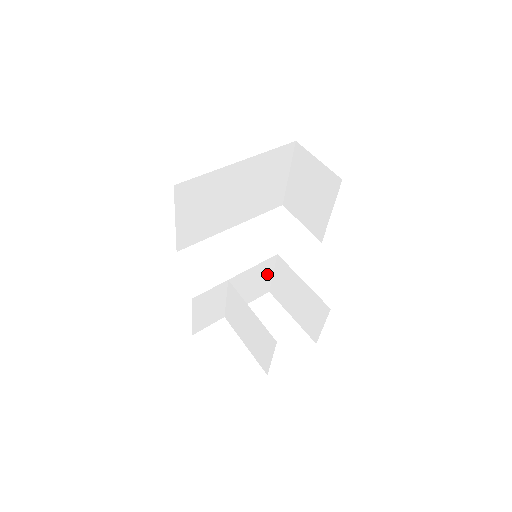
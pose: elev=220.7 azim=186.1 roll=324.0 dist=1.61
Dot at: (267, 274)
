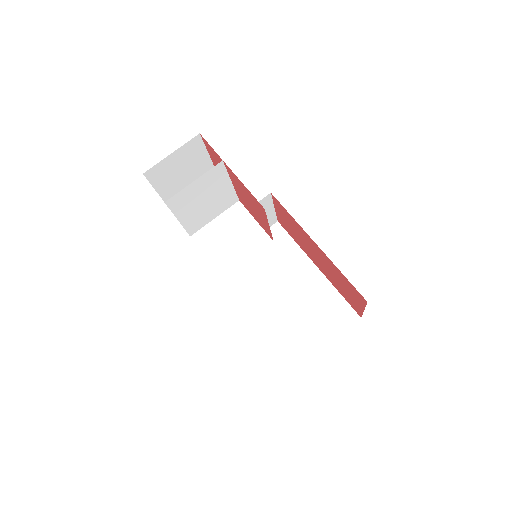
Dot at: (247, 252)
